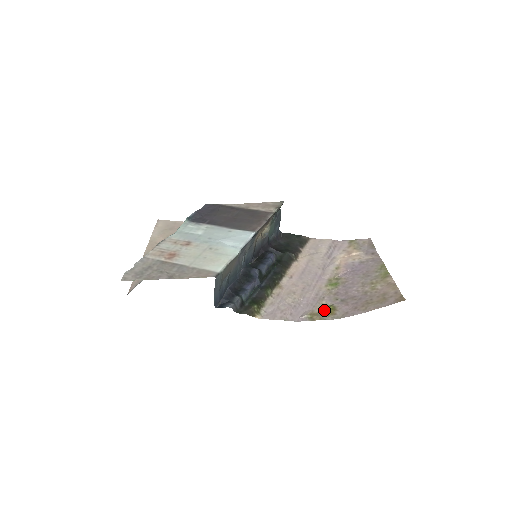
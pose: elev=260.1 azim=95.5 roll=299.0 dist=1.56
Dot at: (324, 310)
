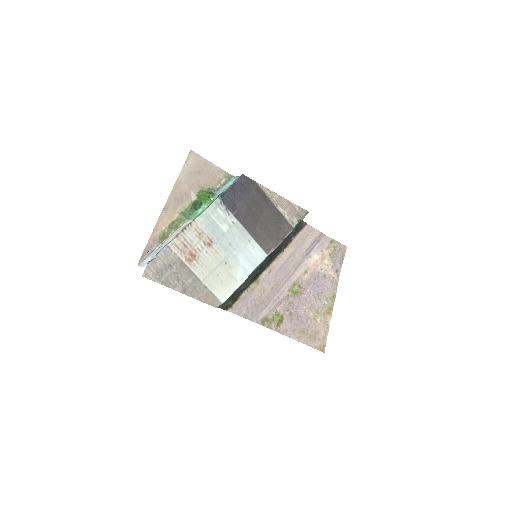
Dot at: (275, 318)
